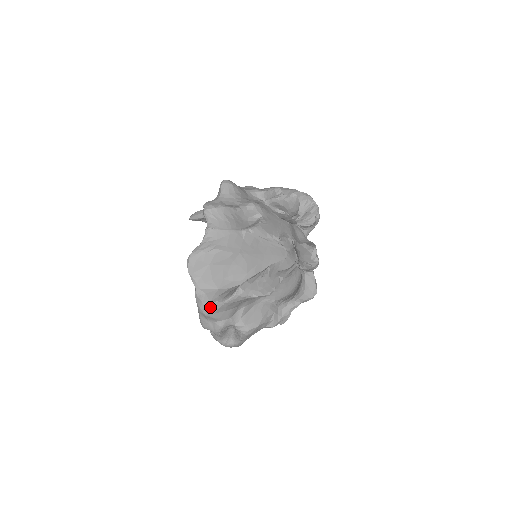
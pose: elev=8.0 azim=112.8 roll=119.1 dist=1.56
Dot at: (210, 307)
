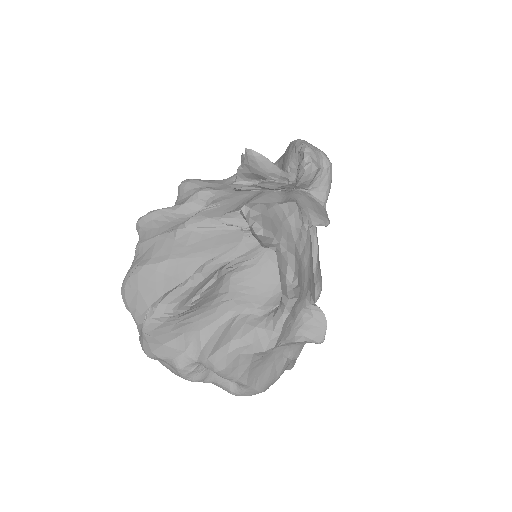
Dot at: (143, 344)
